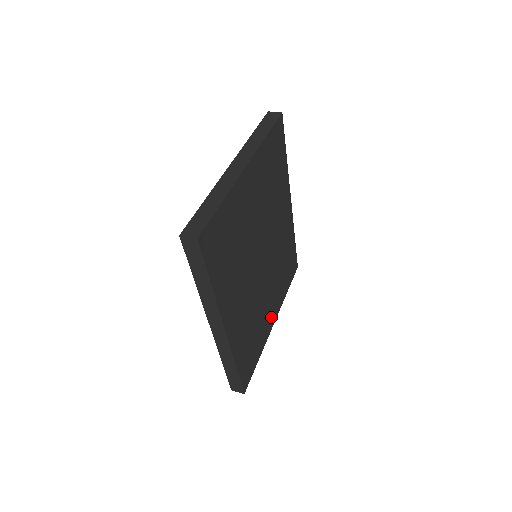
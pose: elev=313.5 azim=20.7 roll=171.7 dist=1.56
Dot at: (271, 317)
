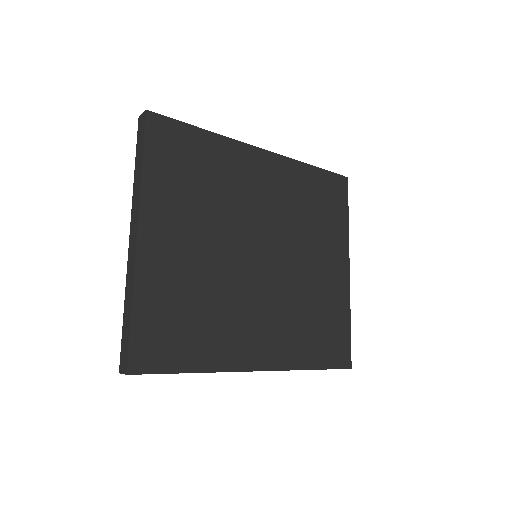
Dot at: (337, 272)
